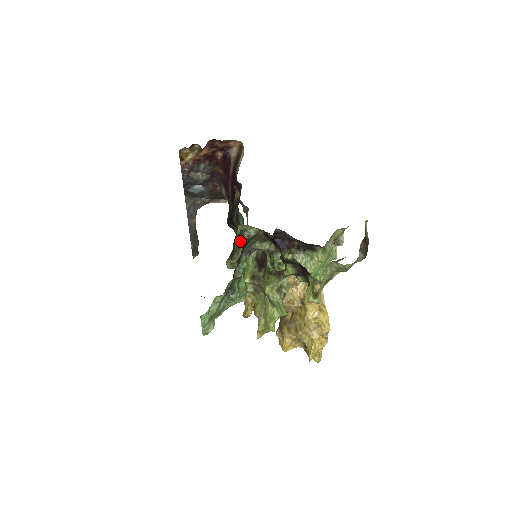
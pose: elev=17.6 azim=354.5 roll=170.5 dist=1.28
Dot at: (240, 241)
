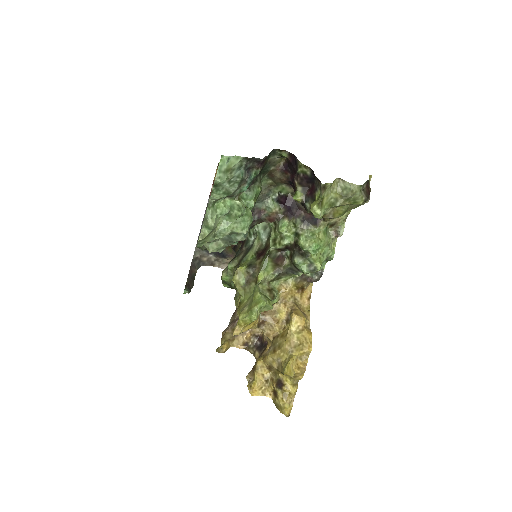
Dot at: (243, 249)
